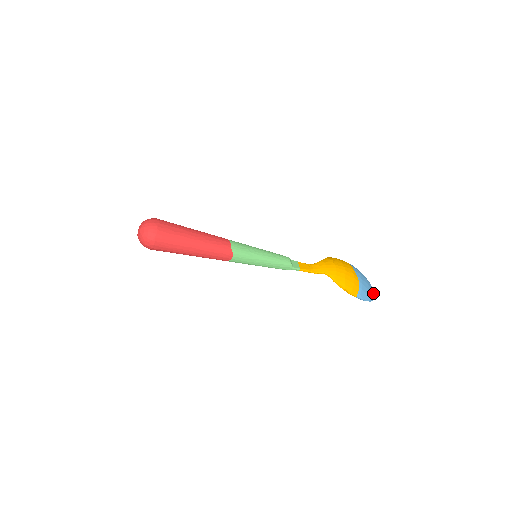
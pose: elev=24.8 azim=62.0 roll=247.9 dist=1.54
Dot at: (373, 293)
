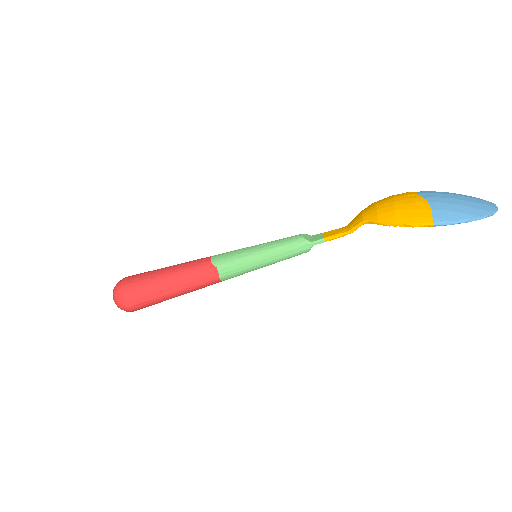
Dot at: (483, 207)
